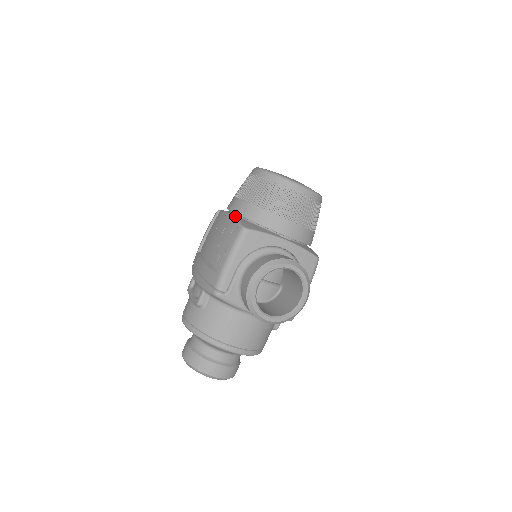
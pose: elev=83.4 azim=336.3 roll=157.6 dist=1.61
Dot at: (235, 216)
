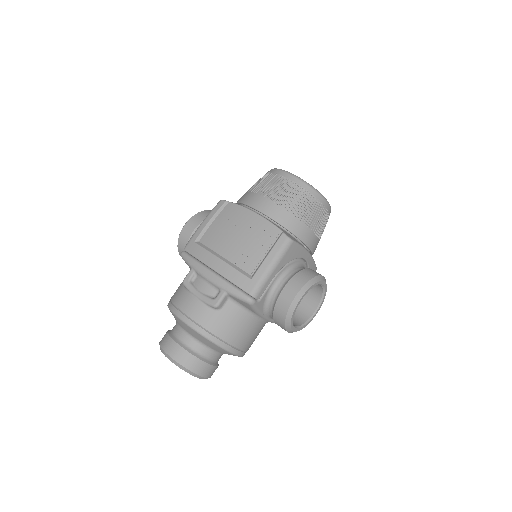
Dot at: (268, 220)
